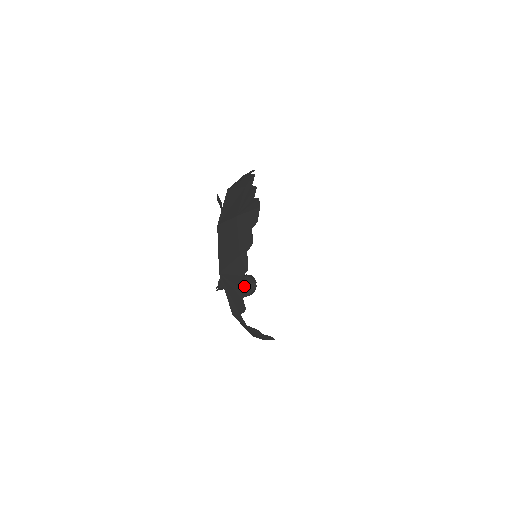
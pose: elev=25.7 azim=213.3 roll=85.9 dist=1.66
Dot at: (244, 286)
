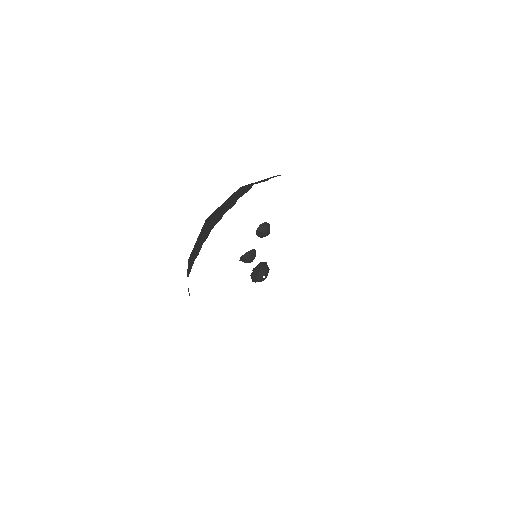
Dot at: occluded
